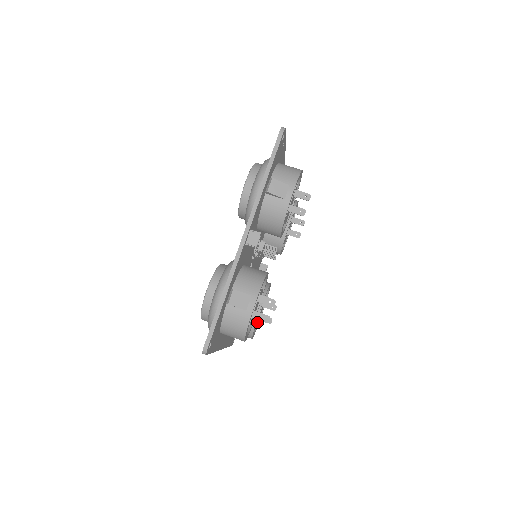
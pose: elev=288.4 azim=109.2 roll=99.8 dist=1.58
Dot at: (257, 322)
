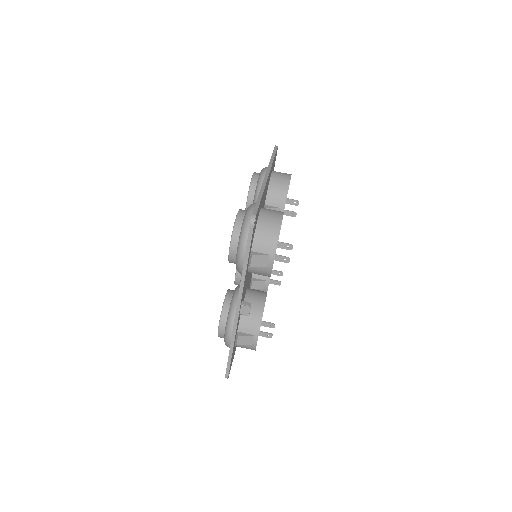
Dot at: occluded
